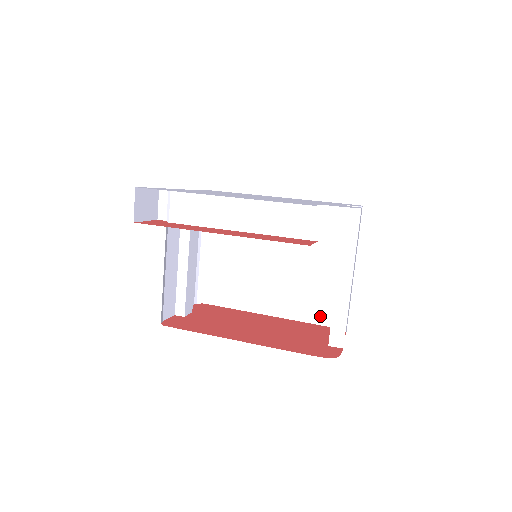
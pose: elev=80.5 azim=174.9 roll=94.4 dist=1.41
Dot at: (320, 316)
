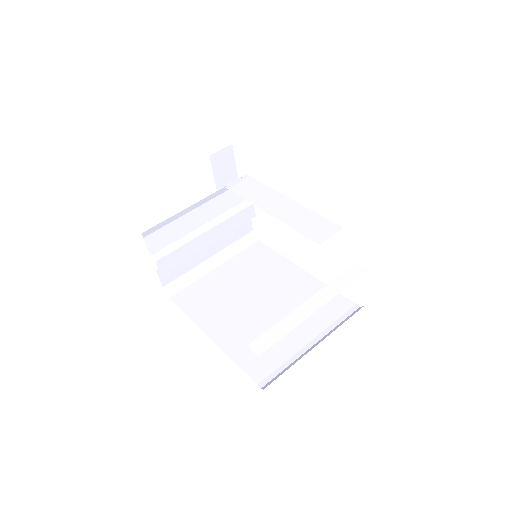
Dot at: (252, 365)
